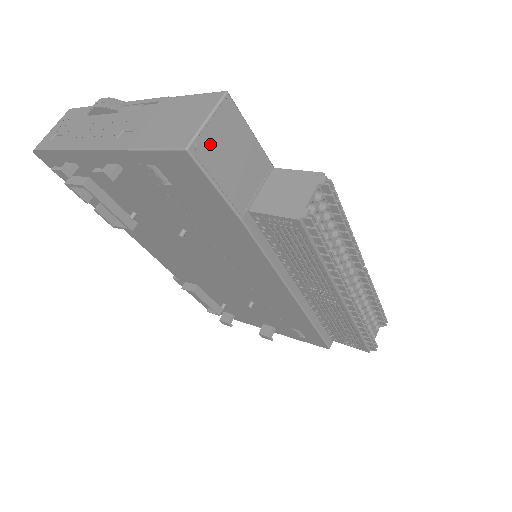
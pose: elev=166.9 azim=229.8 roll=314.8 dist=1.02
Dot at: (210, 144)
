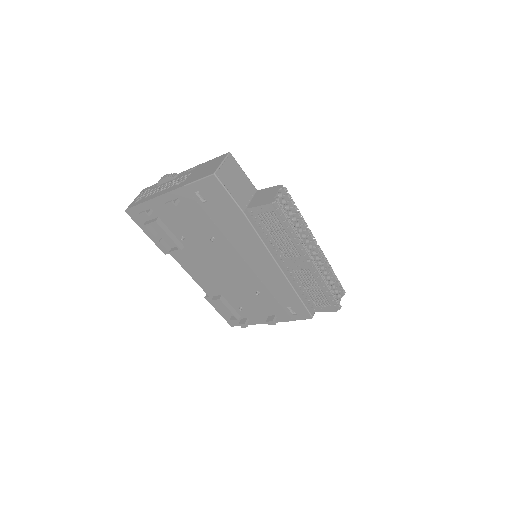
Dot at: (224, 173)
